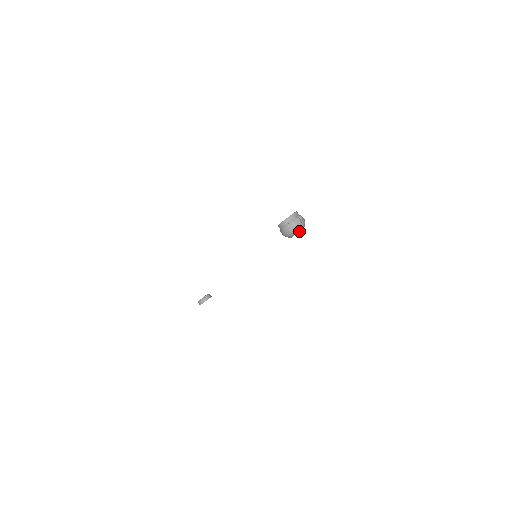
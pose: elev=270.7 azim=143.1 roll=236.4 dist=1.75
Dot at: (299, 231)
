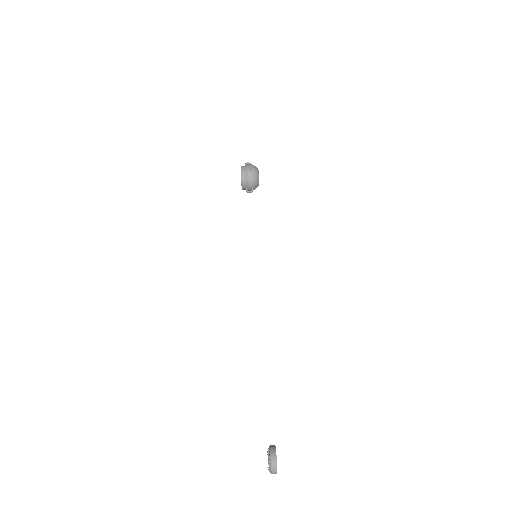
Dot at: occluded
